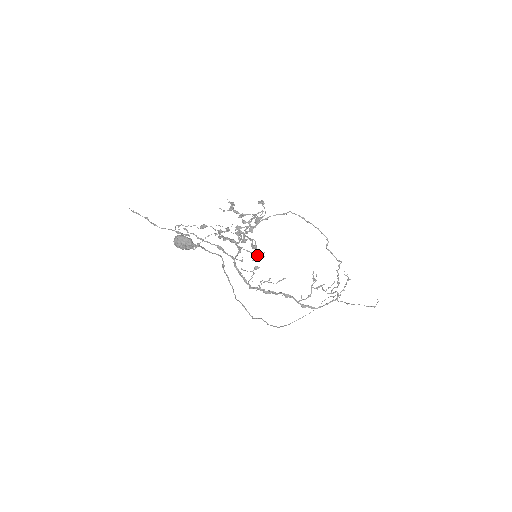
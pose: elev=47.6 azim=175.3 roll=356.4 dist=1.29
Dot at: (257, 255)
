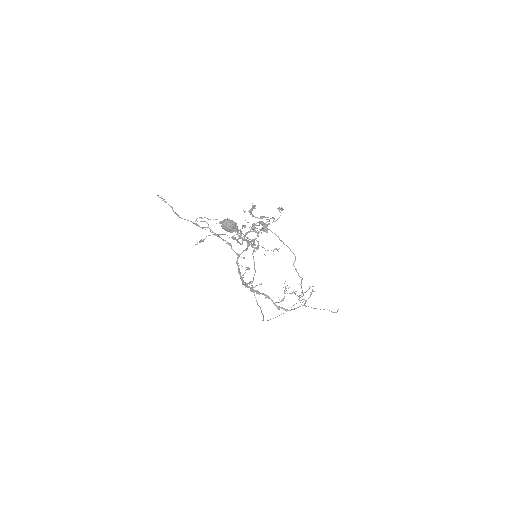
Dot at: occluded
